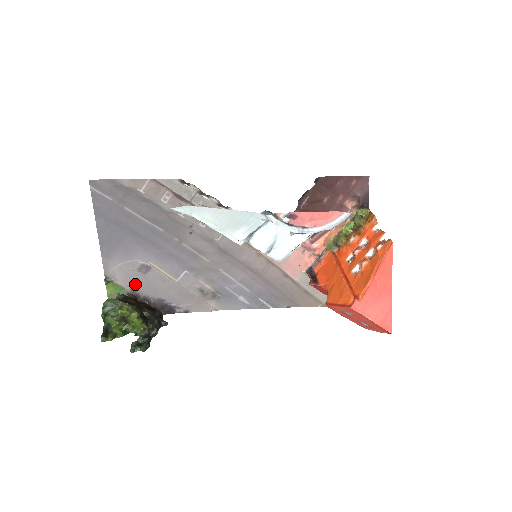
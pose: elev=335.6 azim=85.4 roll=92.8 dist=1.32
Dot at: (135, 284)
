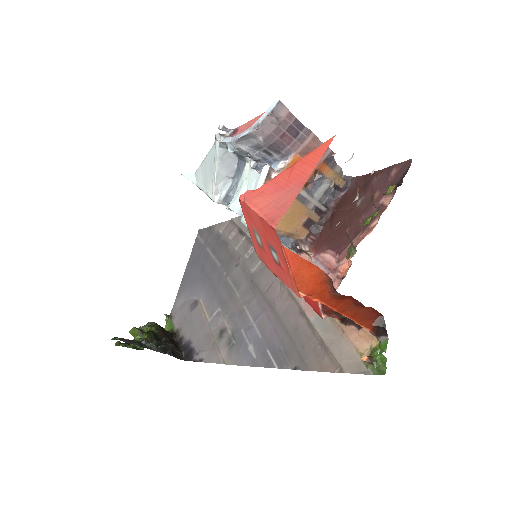
Dot at: (182, 322)
